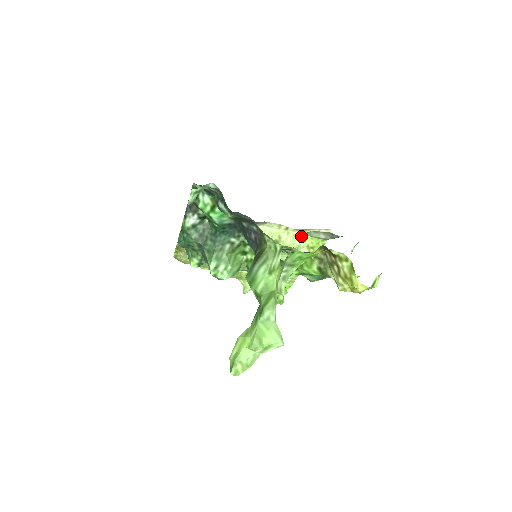
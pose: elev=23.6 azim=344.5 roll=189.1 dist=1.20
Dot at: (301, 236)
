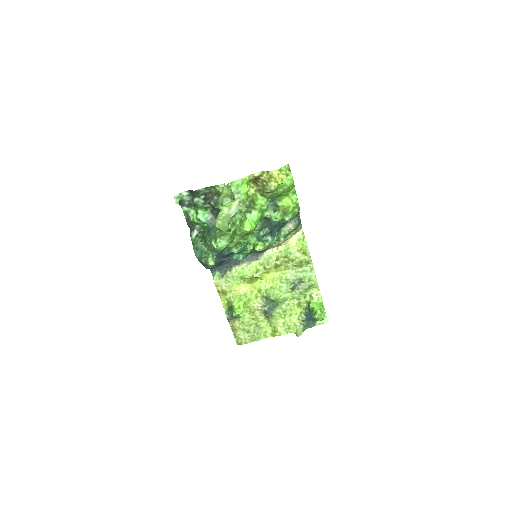
Dot at: (289, 247)
